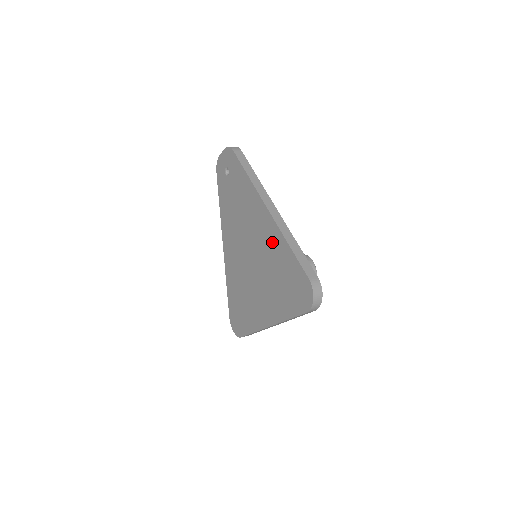
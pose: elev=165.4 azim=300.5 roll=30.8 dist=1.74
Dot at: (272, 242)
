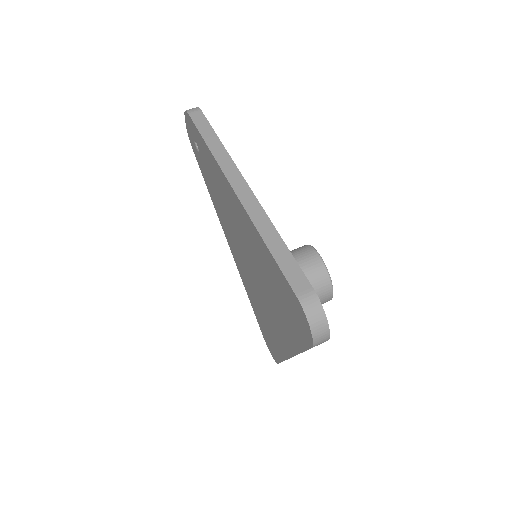
Dot at: (252, 238)
